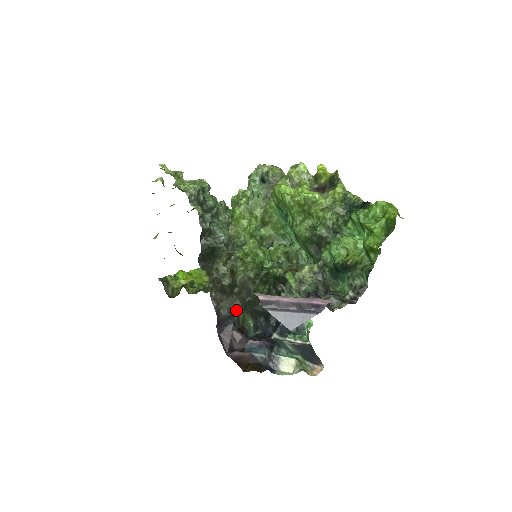
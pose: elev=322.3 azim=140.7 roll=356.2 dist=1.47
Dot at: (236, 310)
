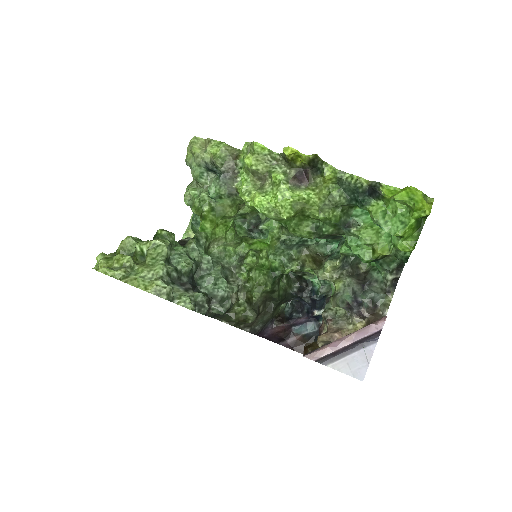
Dot at: occluded
